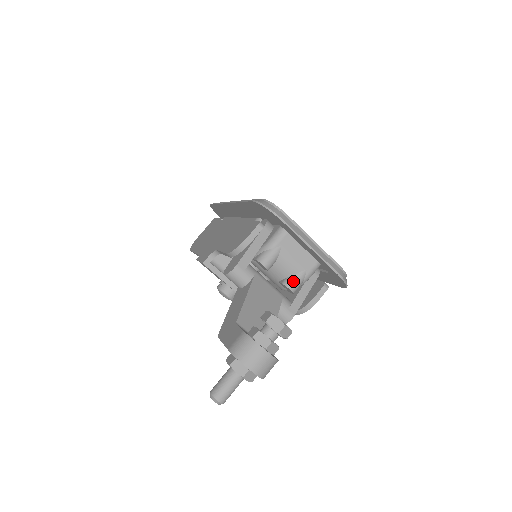
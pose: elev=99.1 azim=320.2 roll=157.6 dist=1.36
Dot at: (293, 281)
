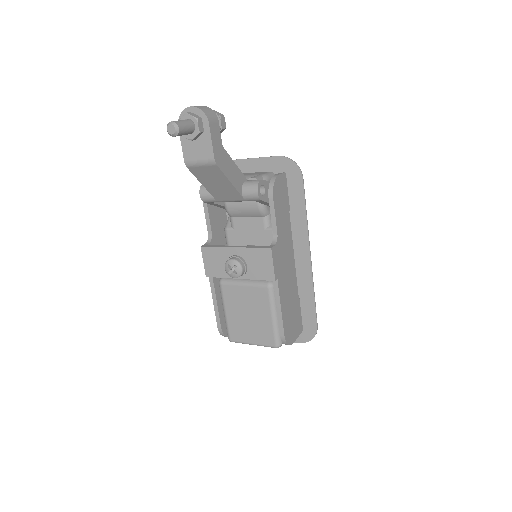
Dot at: occluded
